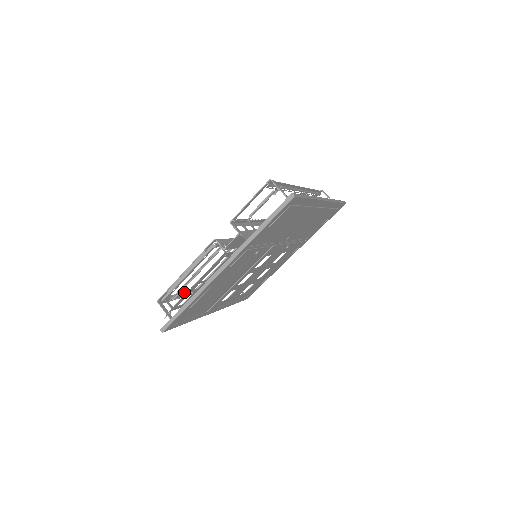
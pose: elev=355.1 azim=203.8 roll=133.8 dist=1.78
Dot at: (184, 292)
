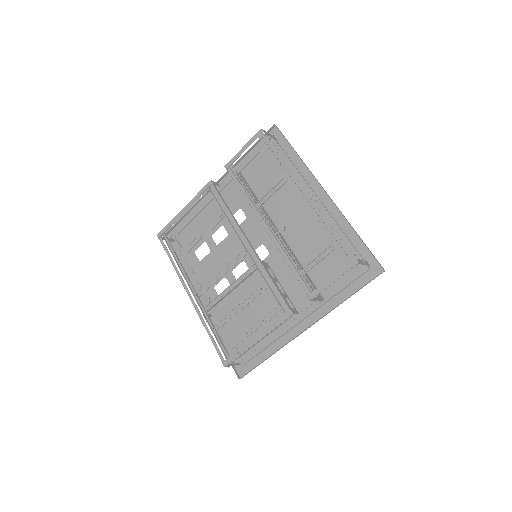
Dot at: (215, 331)
